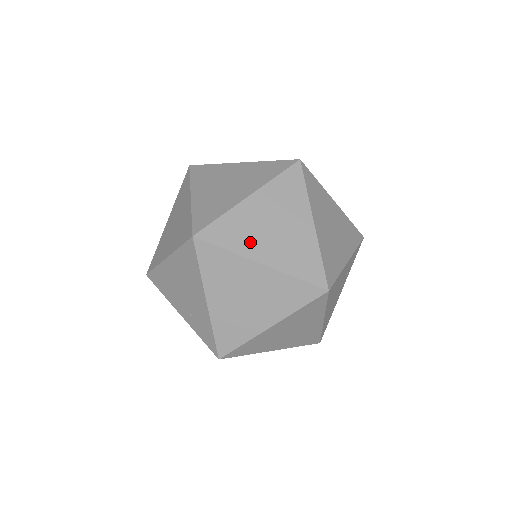
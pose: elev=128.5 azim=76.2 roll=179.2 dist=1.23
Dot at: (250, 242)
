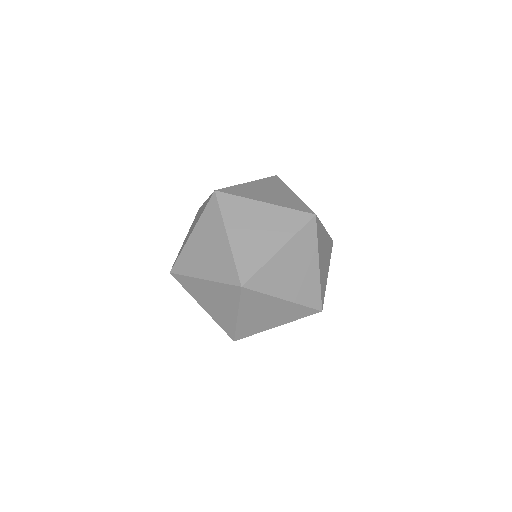
Dot at: (198, 296)
